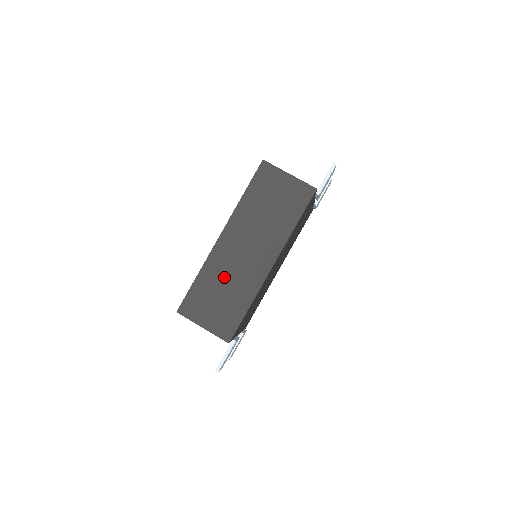
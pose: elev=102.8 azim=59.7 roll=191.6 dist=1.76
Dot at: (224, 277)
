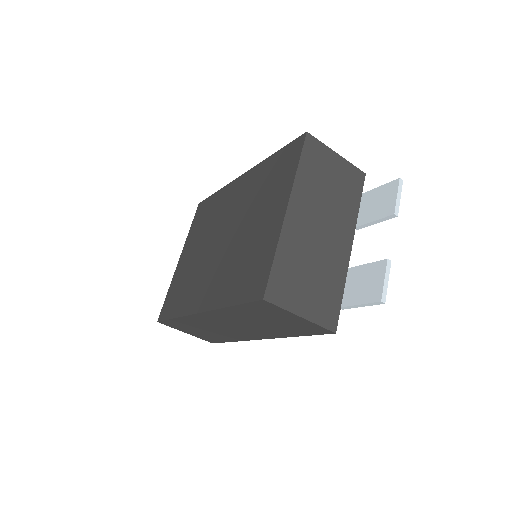
Dot at: (206, 327)
